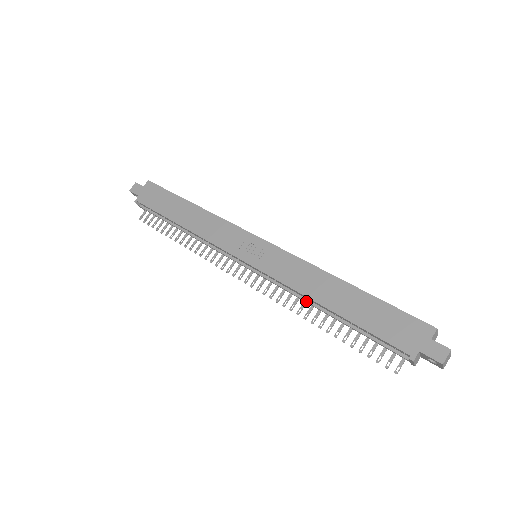
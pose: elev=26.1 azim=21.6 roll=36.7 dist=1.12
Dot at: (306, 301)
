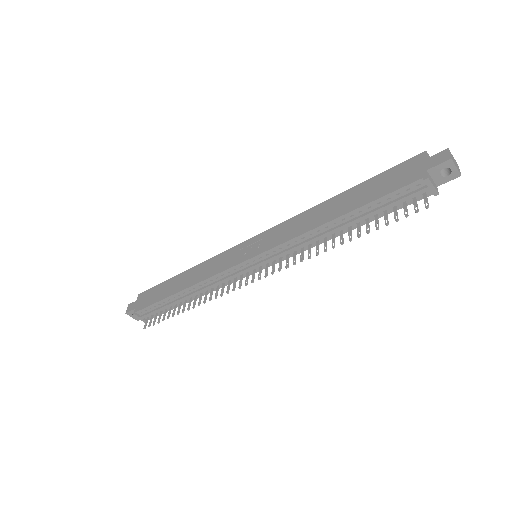
Dot at: (316, 237)
